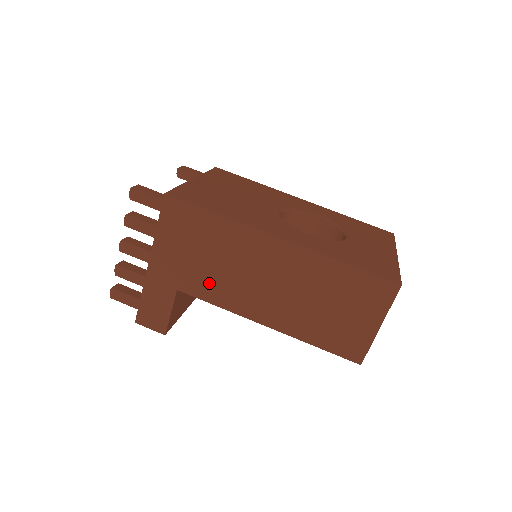
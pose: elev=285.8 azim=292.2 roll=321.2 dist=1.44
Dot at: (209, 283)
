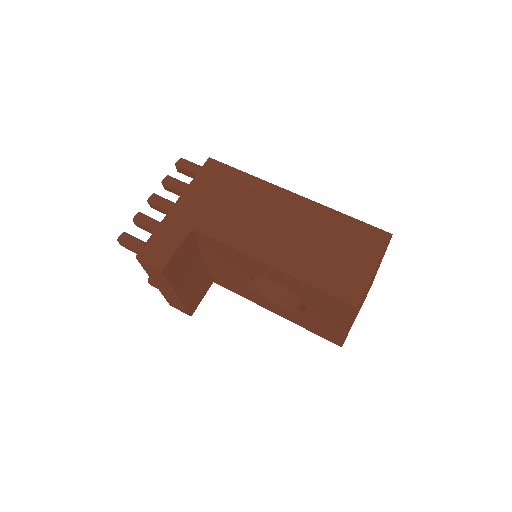
Dot at: (224, 224)
